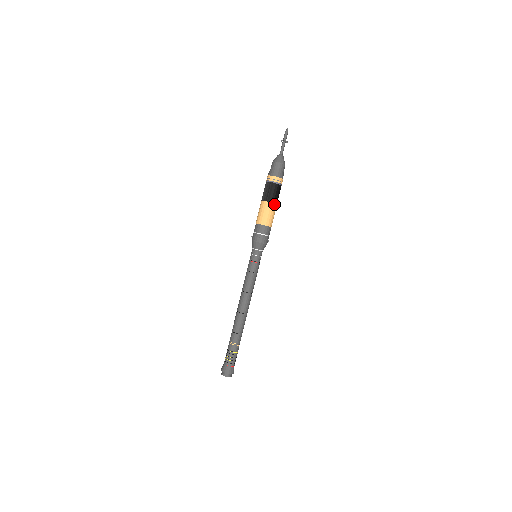
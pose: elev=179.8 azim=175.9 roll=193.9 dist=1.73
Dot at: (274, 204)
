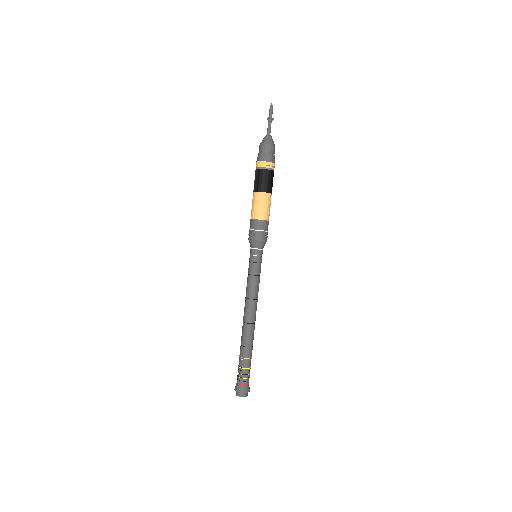
Dot at: (265, 193)
